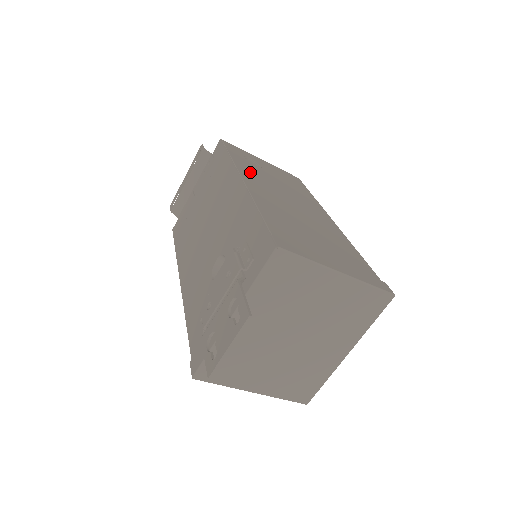
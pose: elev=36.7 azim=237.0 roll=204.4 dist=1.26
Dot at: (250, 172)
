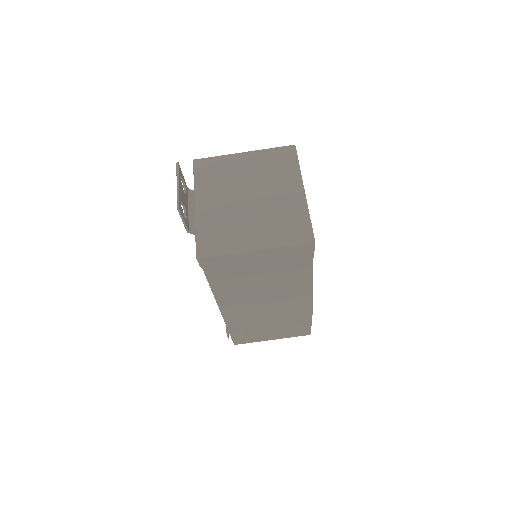
Dot at: occluded
